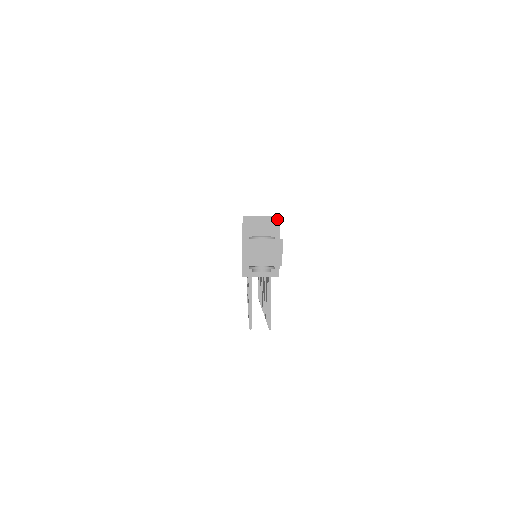
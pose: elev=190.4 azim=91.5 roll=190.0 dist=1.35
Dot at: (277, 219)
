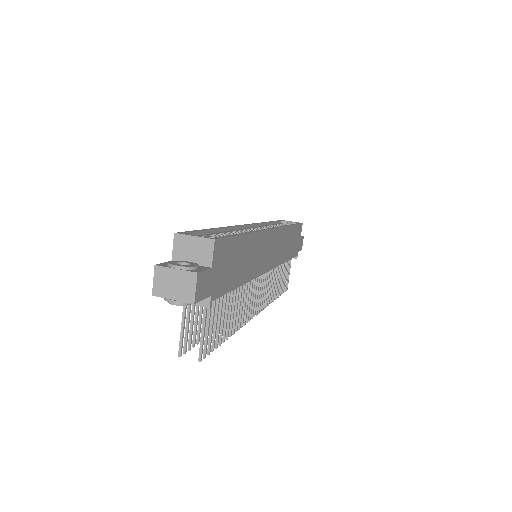
Dot at: (211, 242)
